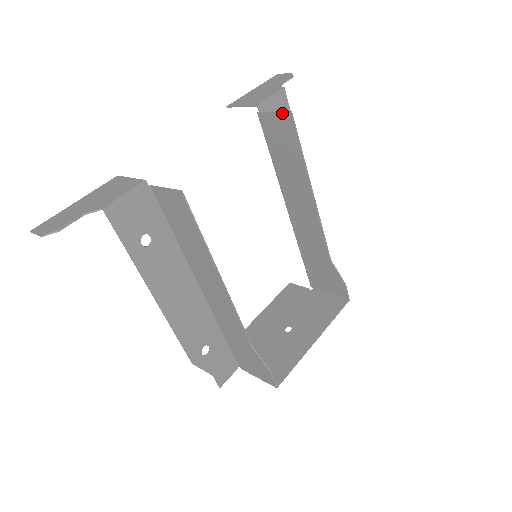
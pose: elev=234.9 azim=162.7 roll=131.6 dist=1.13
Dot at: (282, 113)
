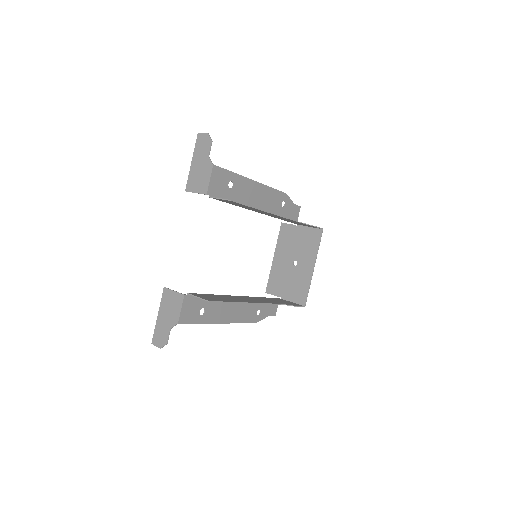
Dot at: (226, 200)
